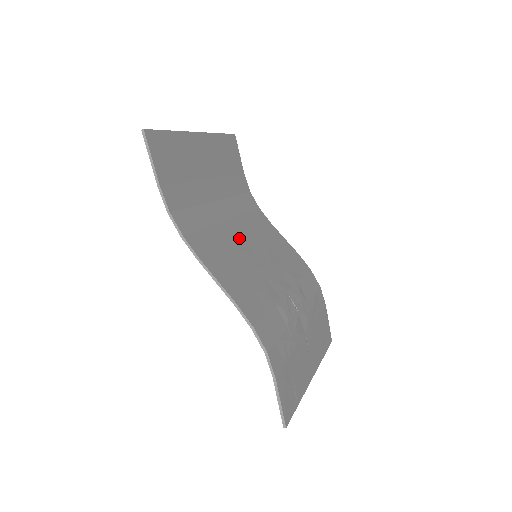
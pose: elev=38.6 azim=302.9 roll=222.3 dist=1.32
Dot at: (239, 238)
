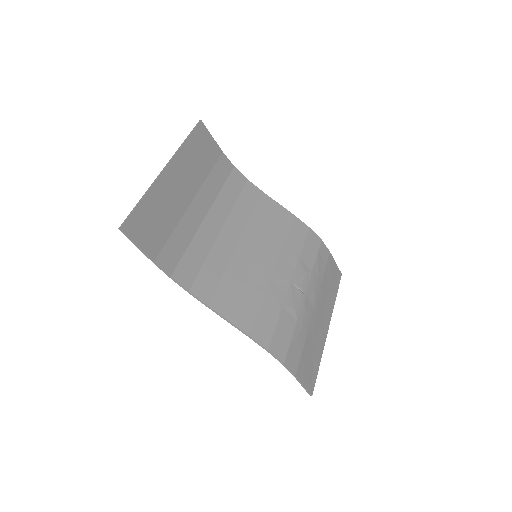
Dot at: (236, 245)
